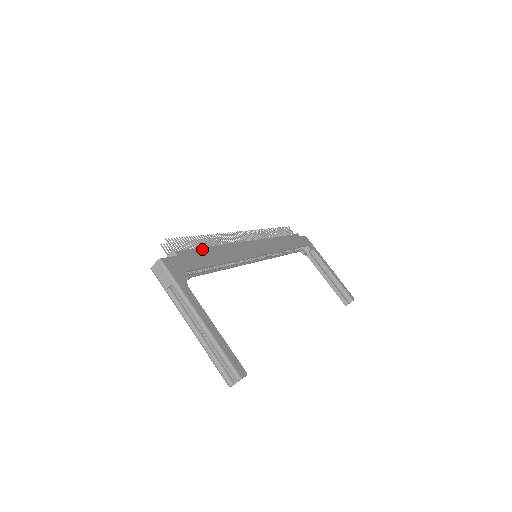
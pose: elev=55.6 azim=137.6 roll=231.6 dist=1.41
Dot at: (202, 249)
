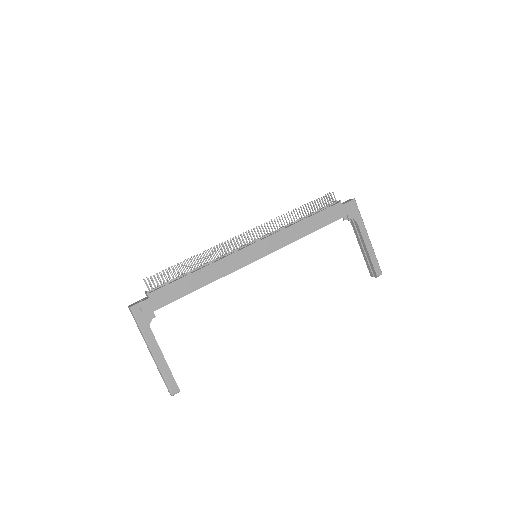
Dot at: (180, 280)
